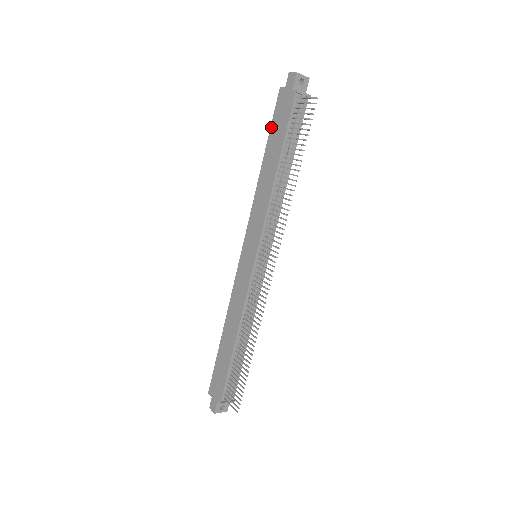
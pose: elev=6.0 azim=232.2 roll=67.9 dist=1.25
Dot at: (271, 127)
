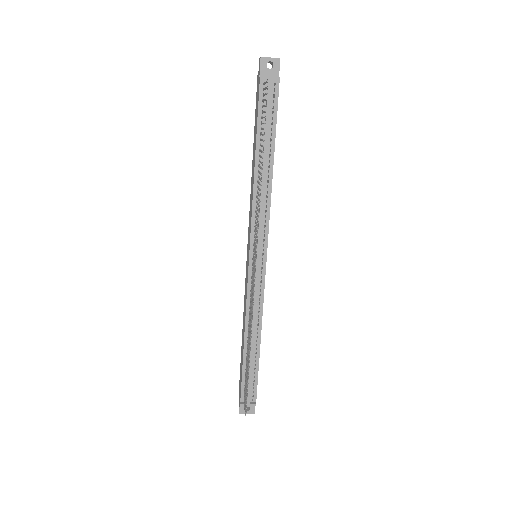
Dot at: (255, 120)
